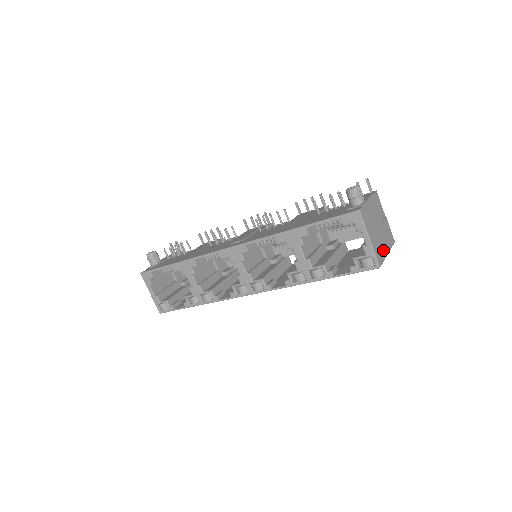
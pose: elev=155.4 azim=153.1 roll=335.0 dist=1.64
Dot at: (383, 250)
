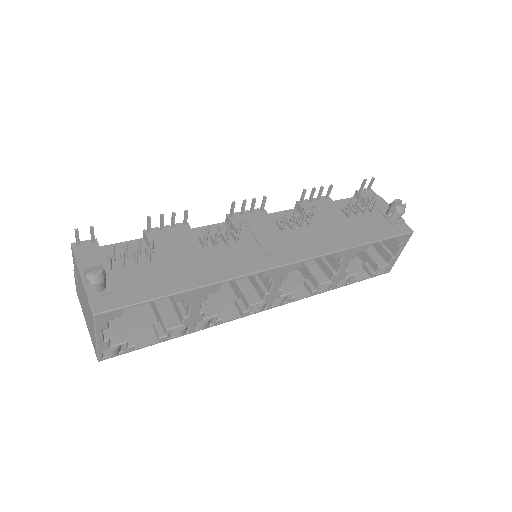
Dot at: occluded
